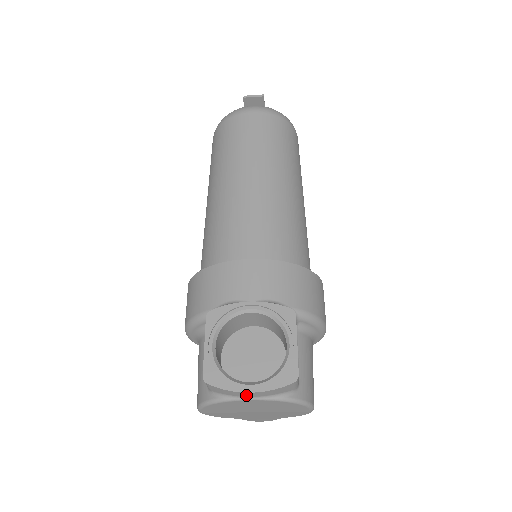
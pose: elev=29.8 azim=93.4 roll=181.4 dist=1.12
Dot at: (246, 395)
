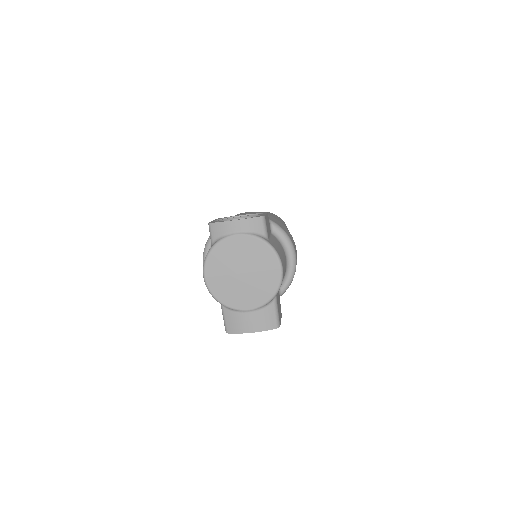
Dot at: (233, 228)
